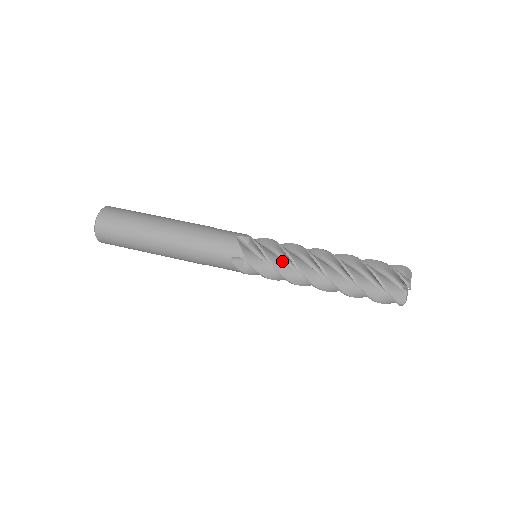
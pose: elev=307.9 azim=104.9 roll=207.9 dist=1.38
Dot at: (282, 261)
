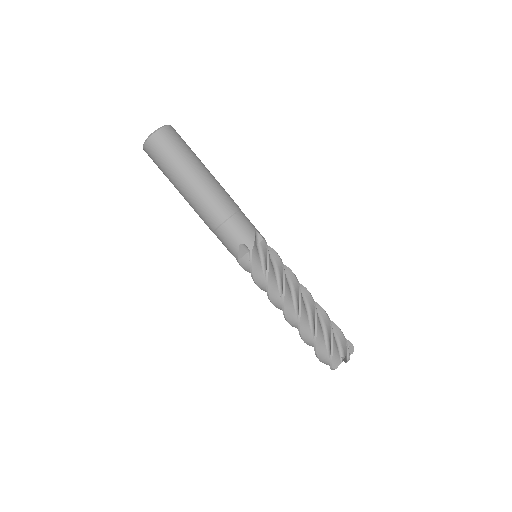
Dot at: (265, 282)
